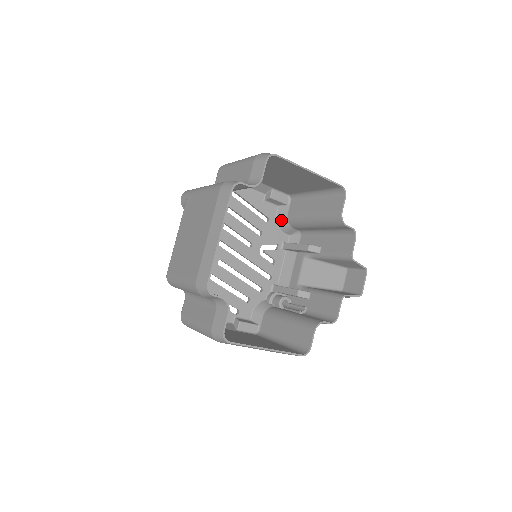
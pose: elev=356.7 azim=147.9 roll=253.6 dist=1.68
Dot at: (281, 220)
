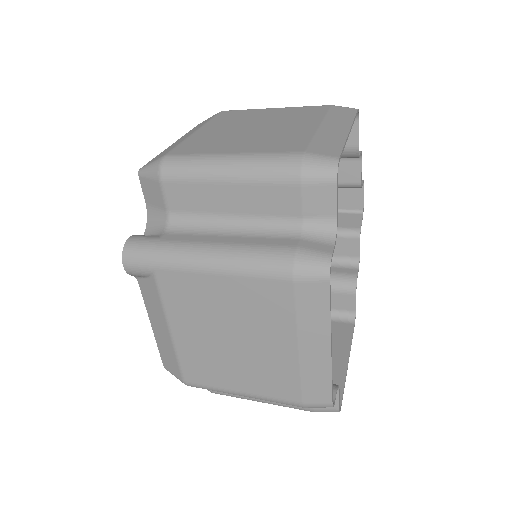
Dot at: occluded
